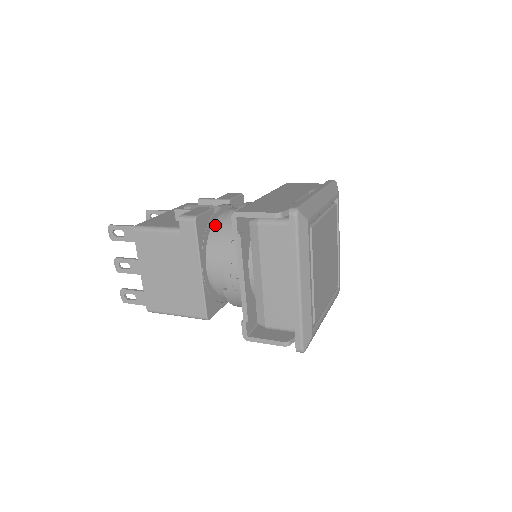
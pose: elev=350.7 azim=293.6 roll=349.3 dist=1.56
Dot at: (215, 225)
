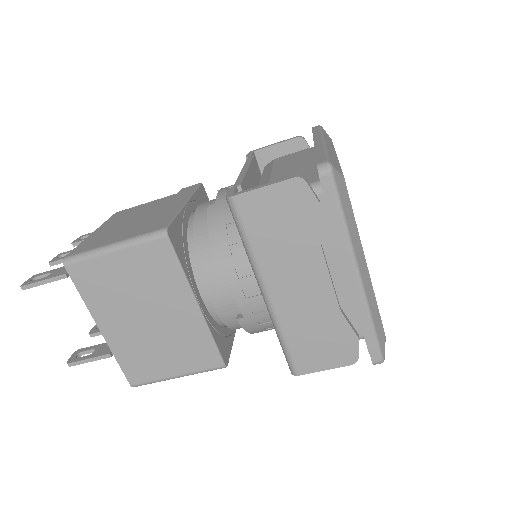
Dot at: occluded
